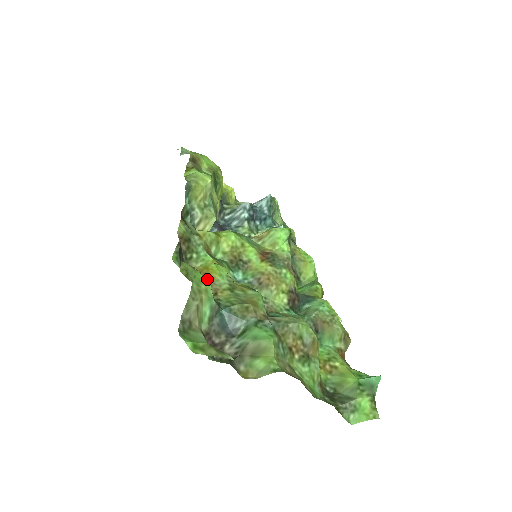
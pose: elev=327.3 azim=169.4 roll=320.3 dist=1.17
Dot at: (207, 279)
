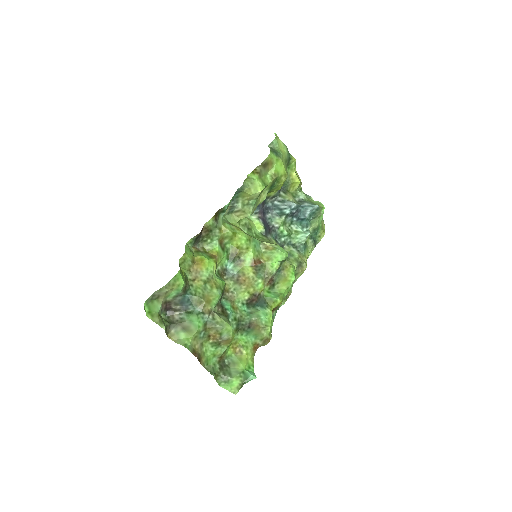
Dot at: (197, 267)
